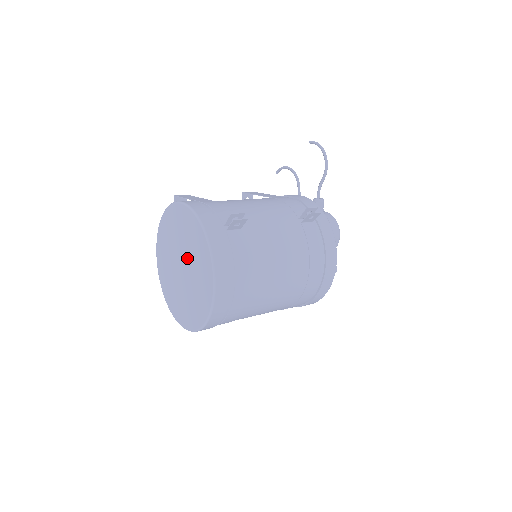
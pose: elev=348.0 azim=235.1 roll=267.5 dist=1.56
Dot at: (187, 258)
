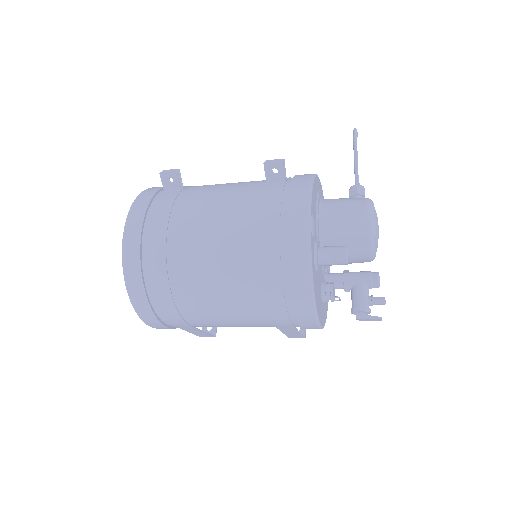
Dot at: occluded
